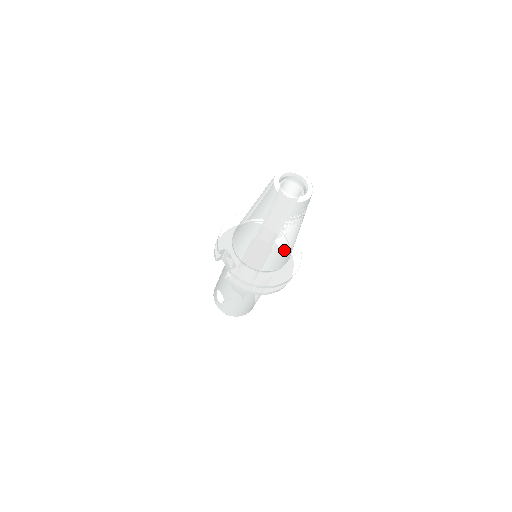
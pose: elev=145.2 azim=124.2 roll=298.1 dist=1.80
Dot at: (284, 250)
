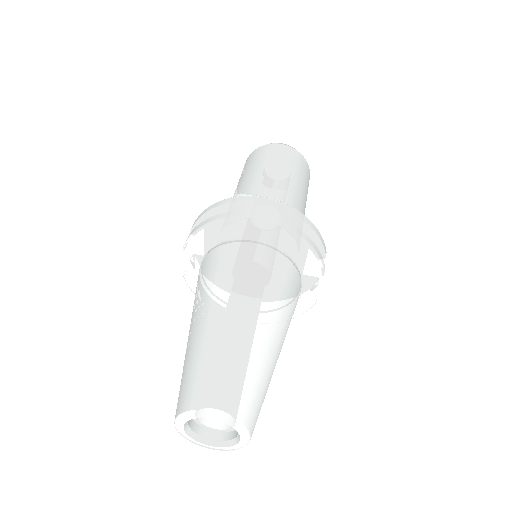
Dot at: occluded
